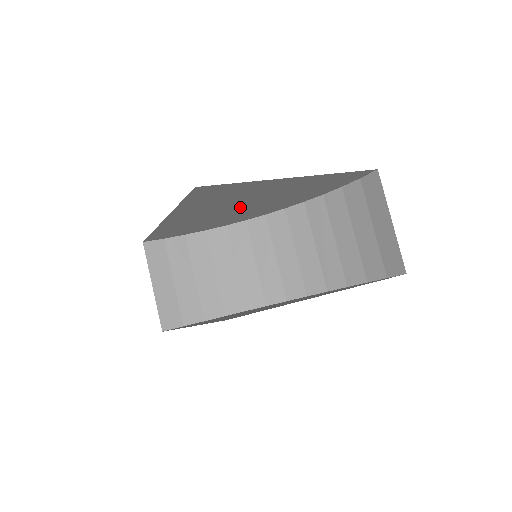
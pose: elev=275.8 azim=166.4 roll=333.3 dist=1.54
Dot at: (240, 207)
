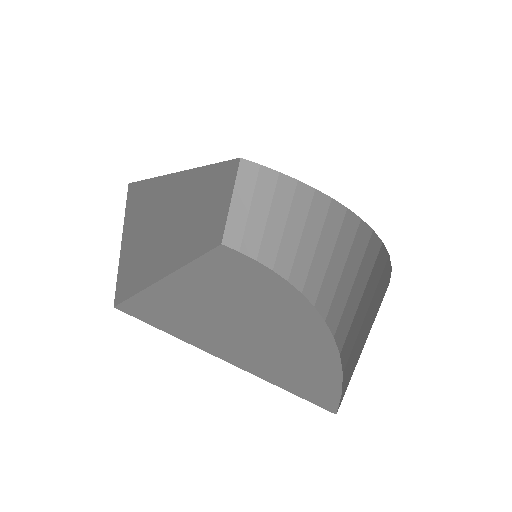
Dot at: occluded
